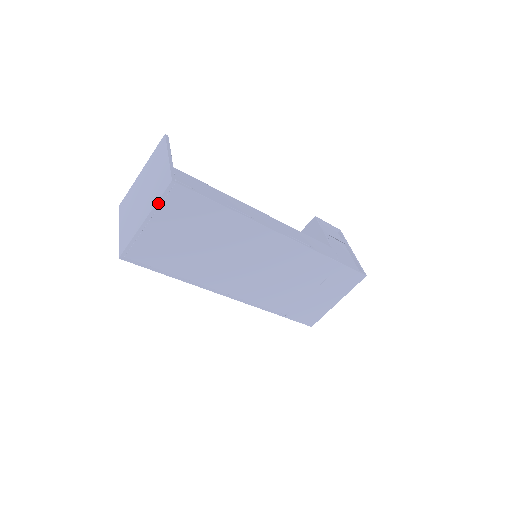
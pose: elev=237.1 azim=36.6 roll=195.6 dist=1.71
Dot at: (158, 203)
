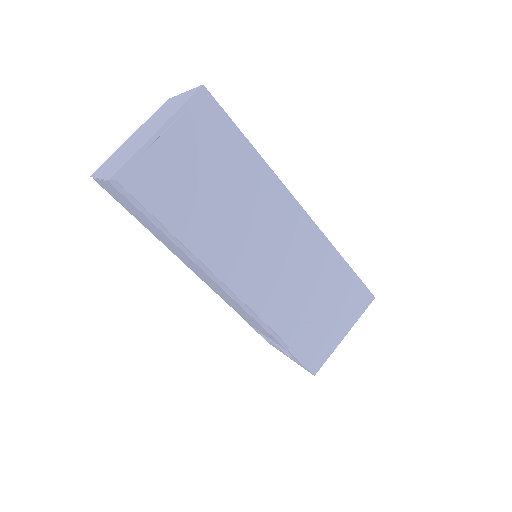
Dot at: (180, 110)
